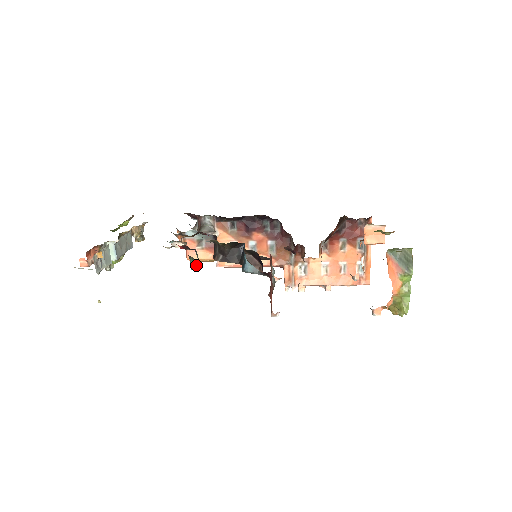
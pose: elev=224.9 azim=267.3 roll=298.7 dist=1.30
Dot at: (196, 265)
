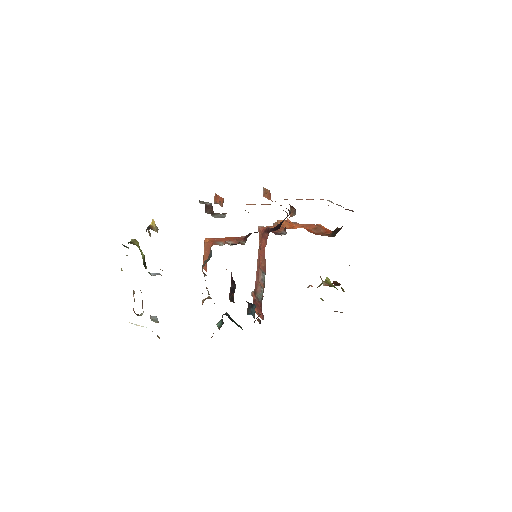
Dot at: occluded
